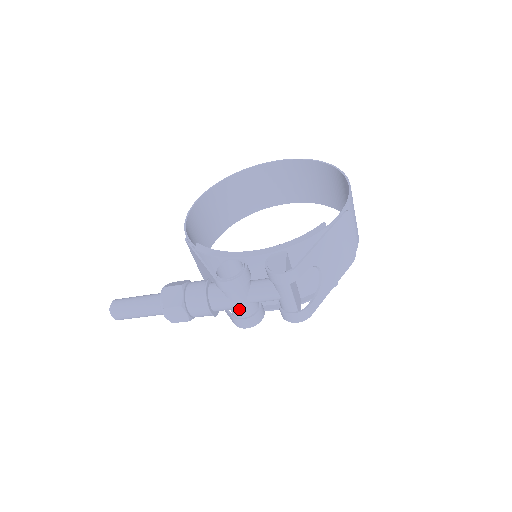
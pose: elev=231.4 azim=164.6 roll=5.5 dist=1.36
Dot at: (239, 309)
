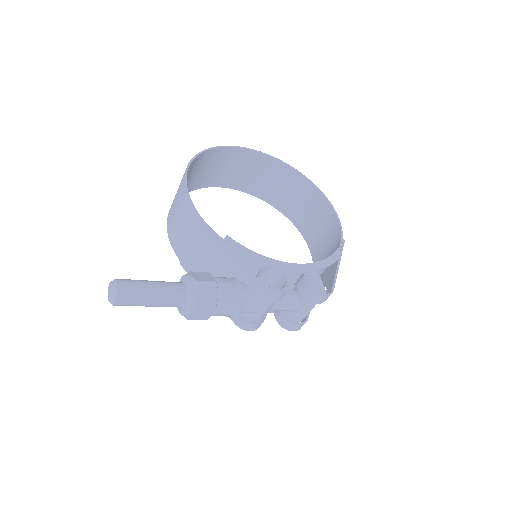
Dot at: (259, 315)
